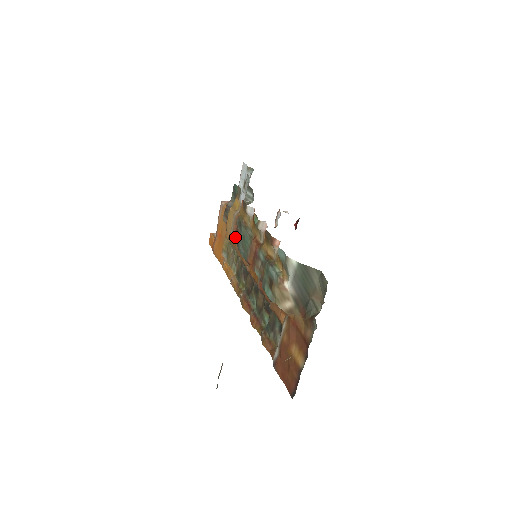
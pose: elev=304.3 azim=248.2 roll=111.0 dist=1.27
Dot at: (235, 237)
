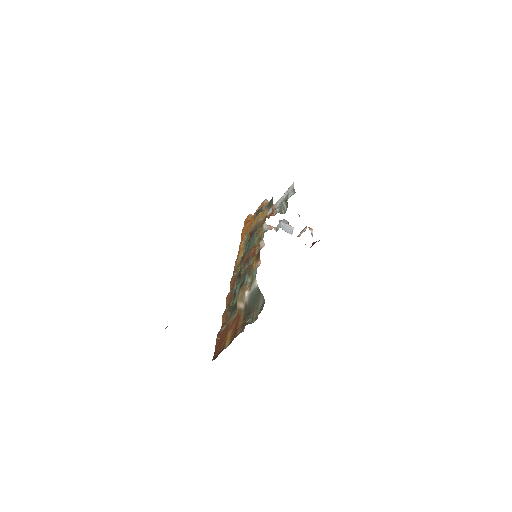
Dot at: (250, 235)
